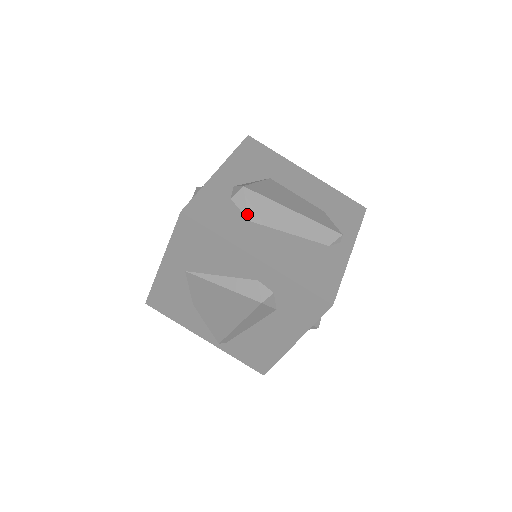
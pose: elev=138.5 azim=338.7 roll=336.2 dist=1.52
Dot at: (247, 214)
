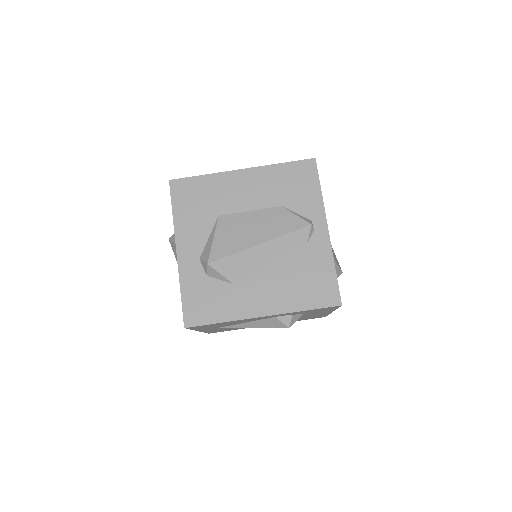
Dot at: (228, 281)
